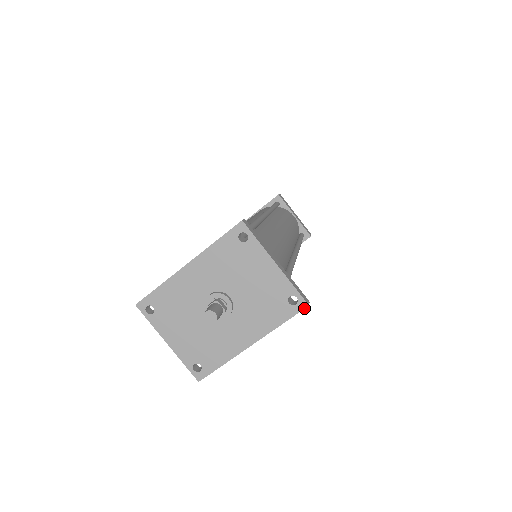
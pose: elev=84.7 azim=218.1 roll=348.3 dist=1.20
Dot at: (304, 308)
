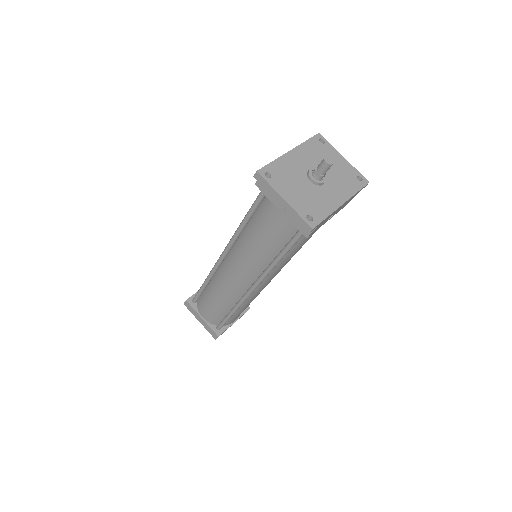
Dot at: (367, 183)
